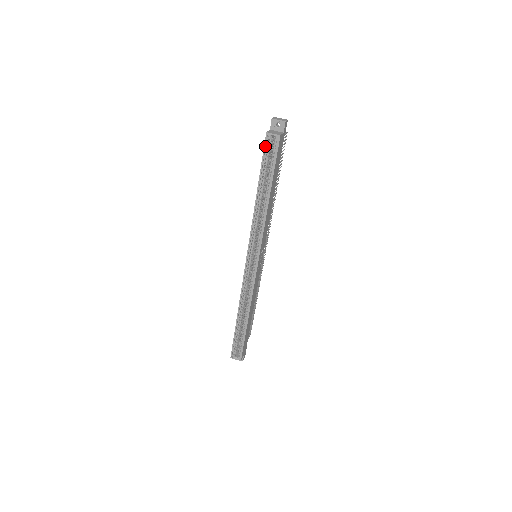
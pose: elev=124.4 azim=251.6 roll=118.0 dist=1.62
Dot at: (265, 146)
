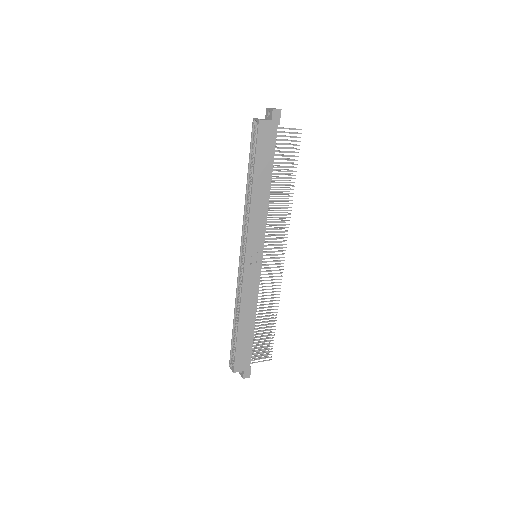
Dot at: (252, 132)
